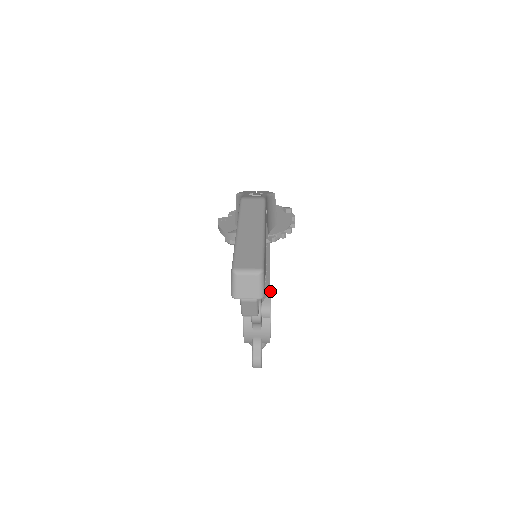
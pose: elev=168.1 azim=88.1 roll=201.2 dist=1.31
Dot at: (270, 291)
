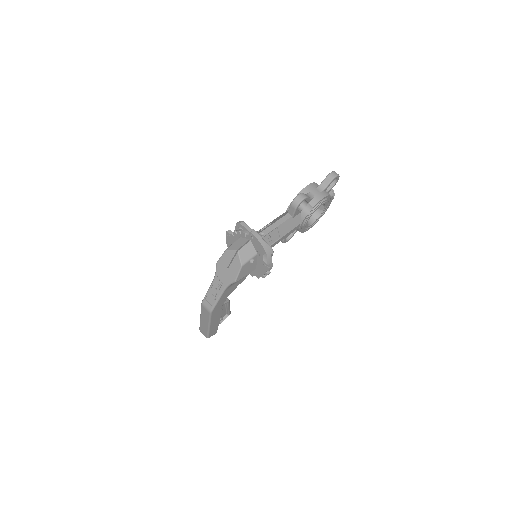
Dot at: (304, 221)
